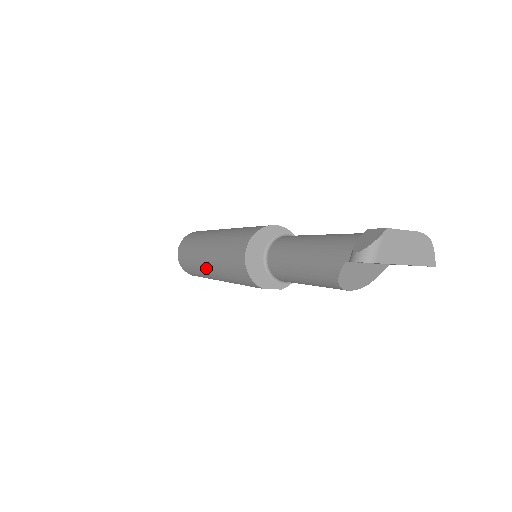
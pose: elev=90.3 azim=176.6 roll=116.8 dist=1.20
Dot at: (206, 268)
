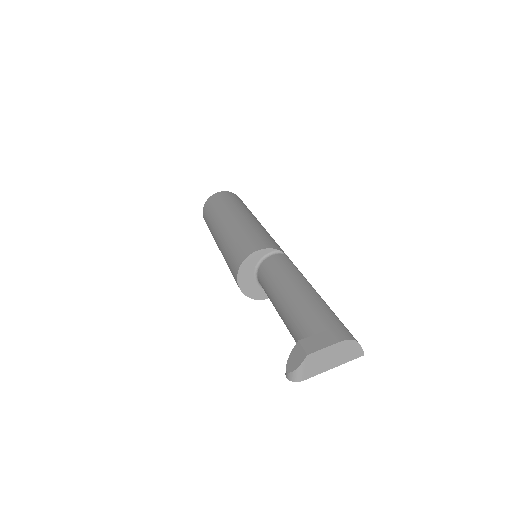
Dot at: occluded
